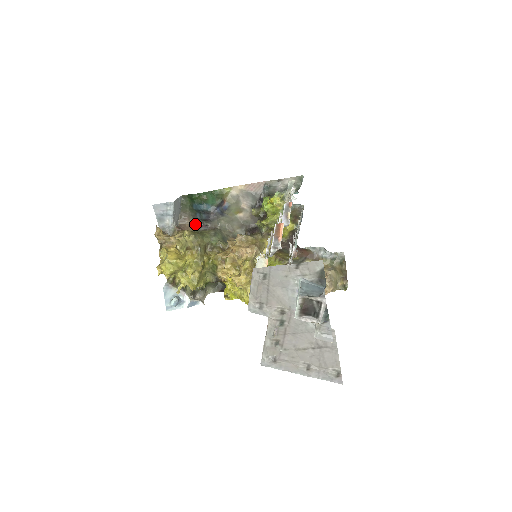
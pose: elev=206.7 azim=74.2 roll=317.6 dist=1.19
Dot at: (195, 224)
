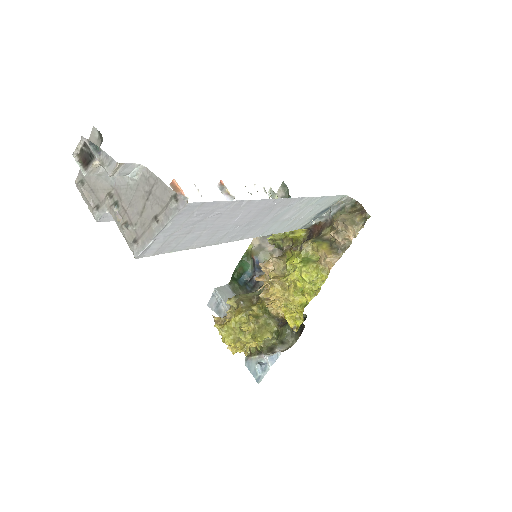
Dot at: occluded
